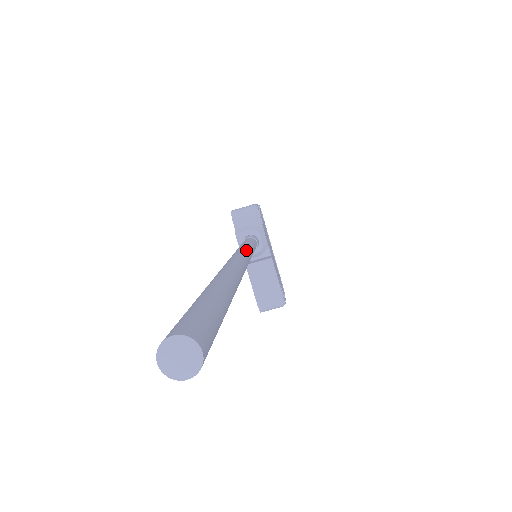
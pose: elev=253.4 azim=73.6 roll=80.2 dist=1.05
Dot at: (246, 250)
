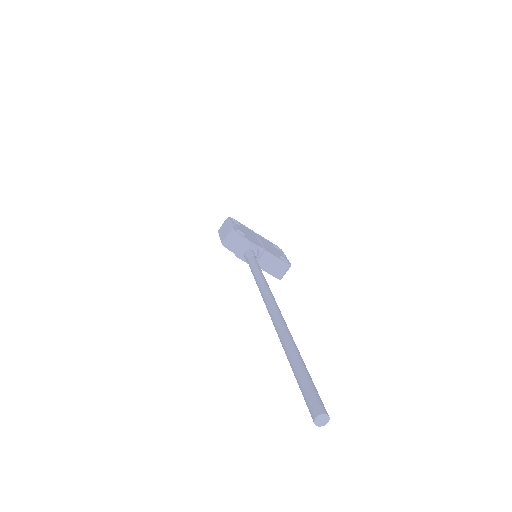
Dot at: (266, 289)
